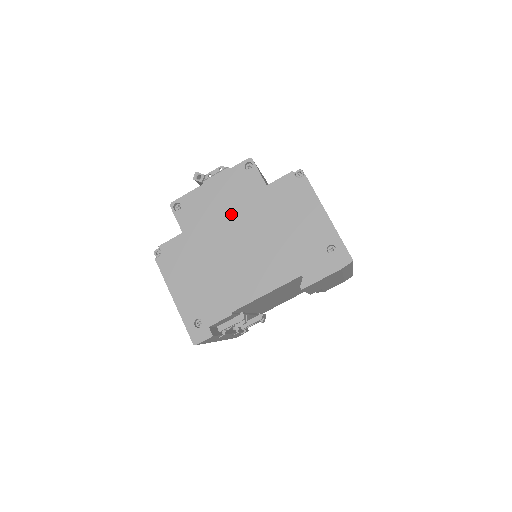
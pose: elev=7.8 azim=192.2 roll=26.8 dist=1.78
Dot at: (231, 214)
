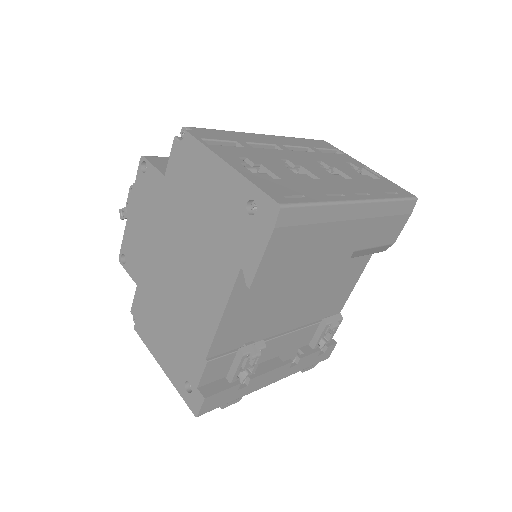
Dot at: (156, 236)
